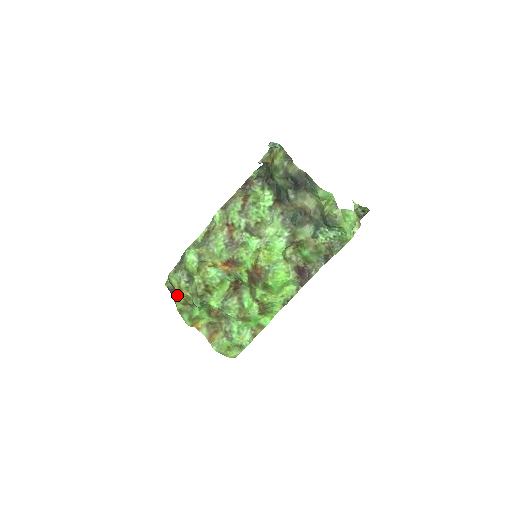
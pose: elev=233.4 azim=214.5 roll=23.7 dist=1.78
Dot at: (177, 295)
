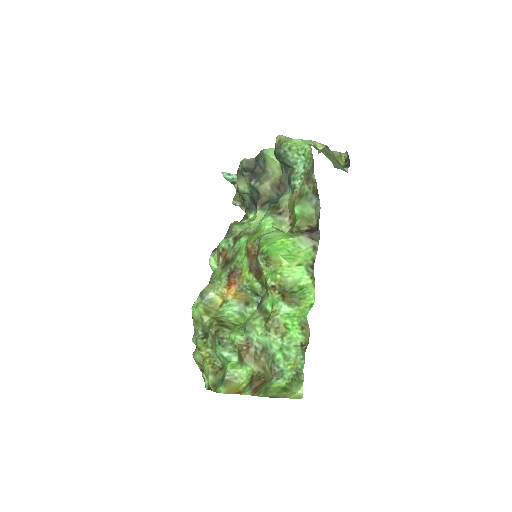
Dot at: (204, 368)
